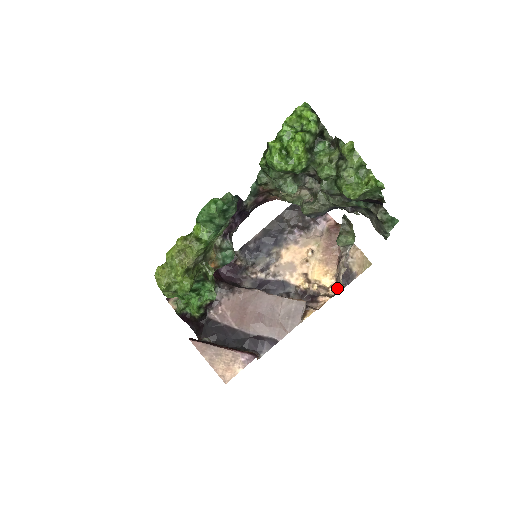
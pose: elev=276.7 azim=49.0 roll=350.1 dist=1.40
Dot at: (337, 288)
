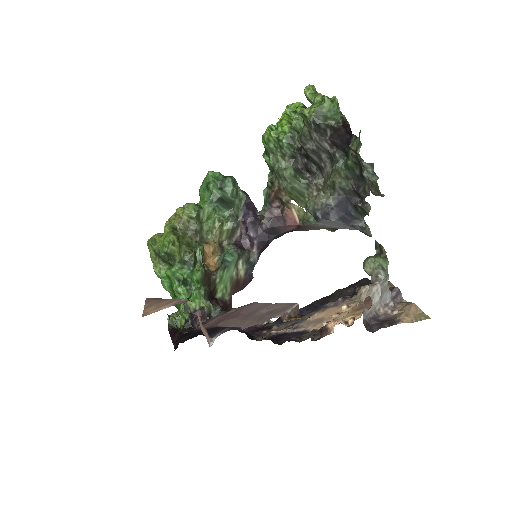
Dot at: occluded
